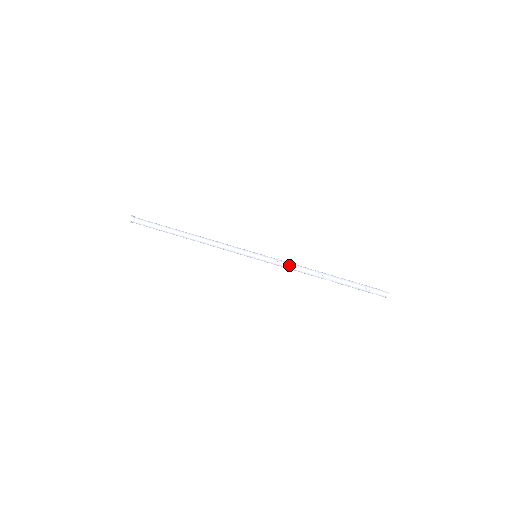
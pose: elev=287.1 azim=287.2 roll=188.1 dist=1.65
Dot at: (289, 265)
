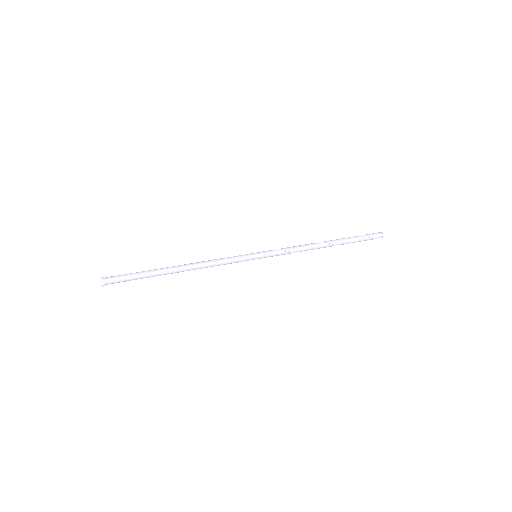
Dot at: (291, 247)
